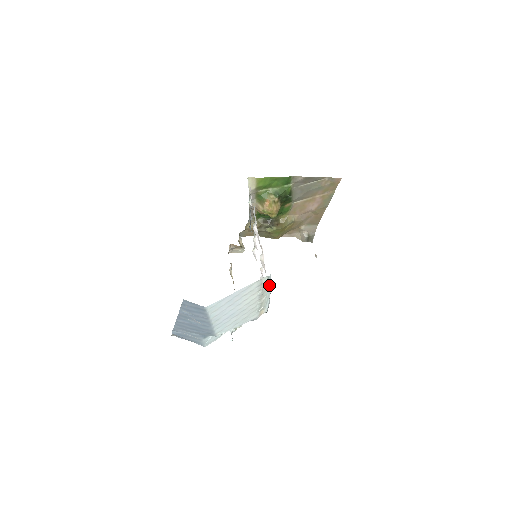
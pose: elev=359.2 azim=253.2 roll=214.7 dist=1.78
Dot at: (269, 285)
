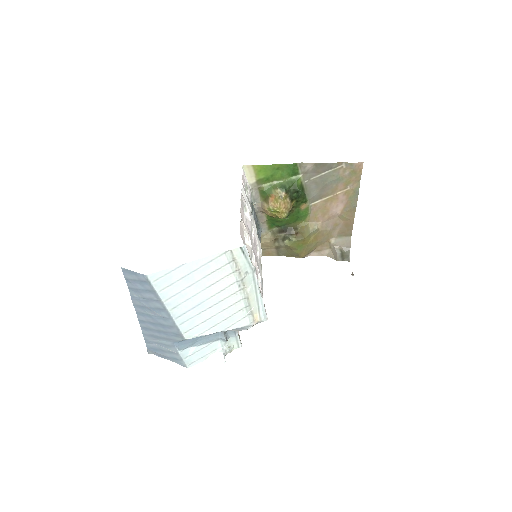
Dot at: (250, 267)
